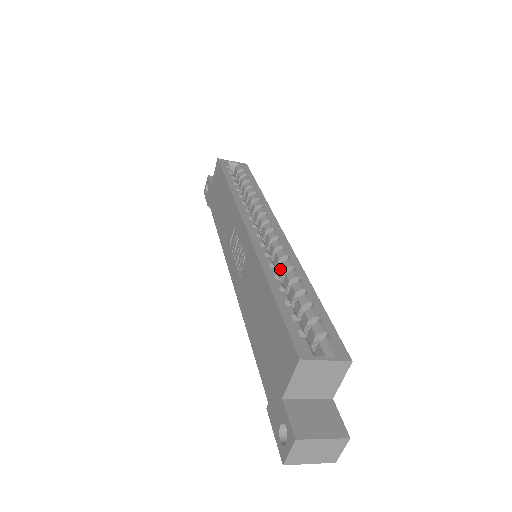
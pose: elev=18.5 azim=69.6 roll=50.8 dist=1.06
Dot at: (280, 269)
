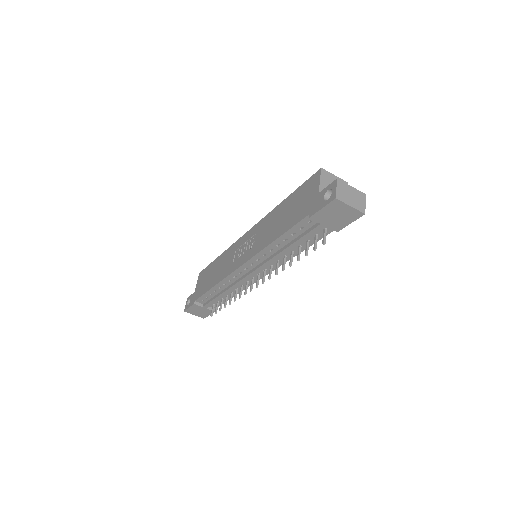
Dot at: occluded
